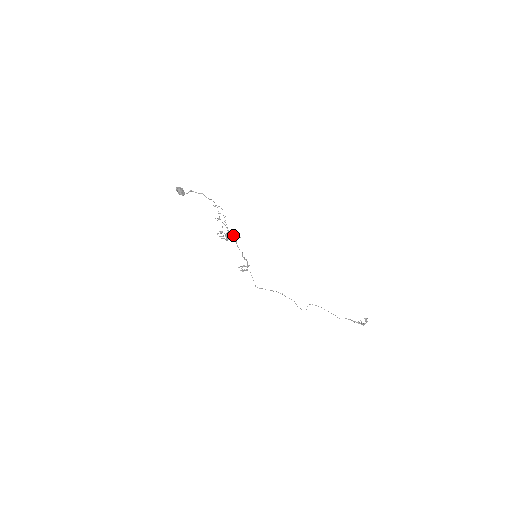
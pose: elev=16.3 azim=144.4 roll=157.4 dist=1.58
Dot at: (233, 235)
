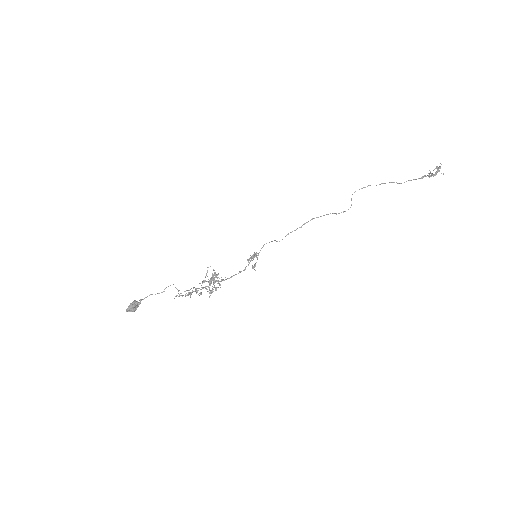
Dot at: occluded
